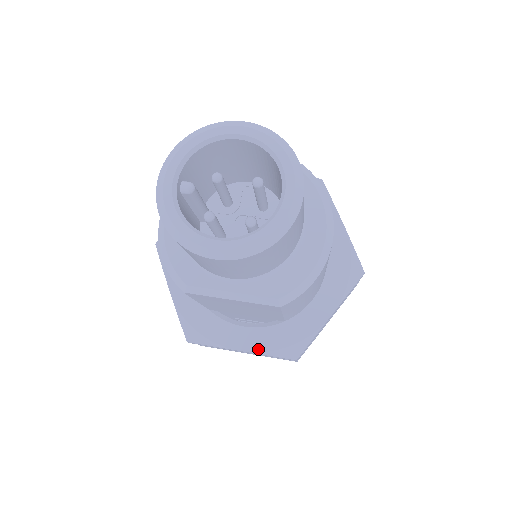
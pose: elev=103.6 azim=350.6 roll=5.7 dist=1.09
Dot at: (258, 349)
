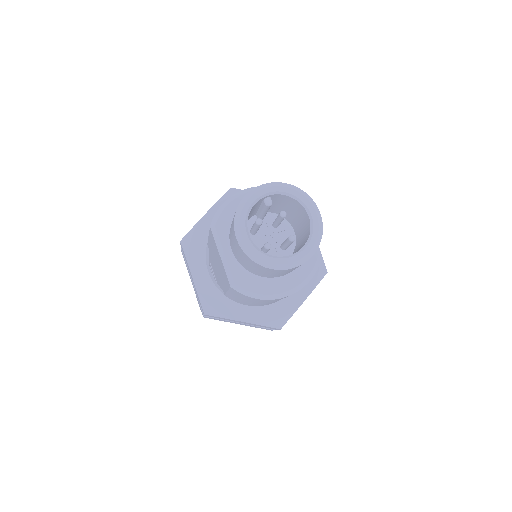
Dot at: (199, 287)
